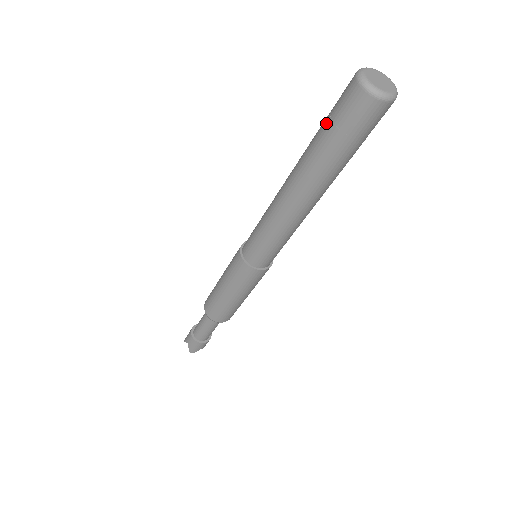
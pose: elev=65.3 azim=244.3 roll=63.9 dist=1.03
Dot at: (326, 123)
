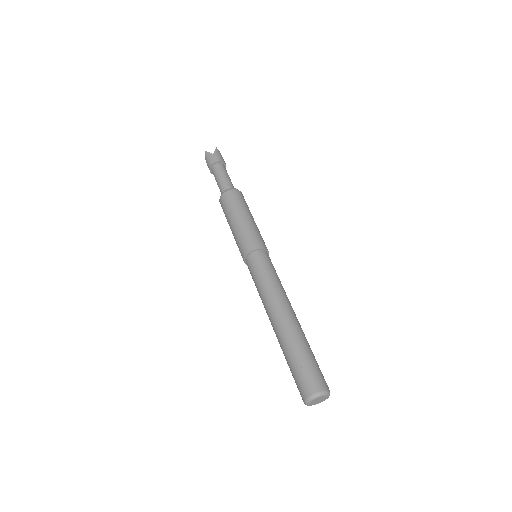
Dot at: (292, 368)
